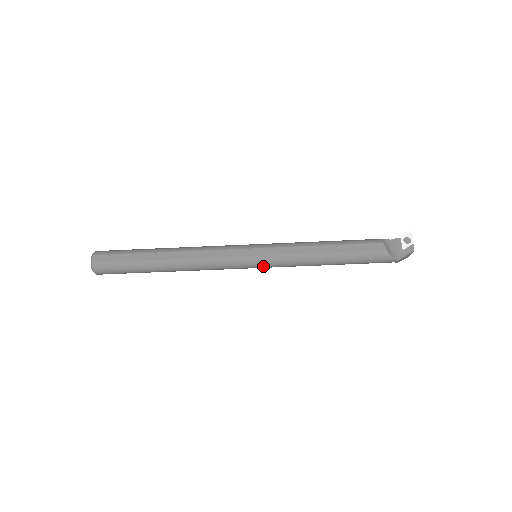
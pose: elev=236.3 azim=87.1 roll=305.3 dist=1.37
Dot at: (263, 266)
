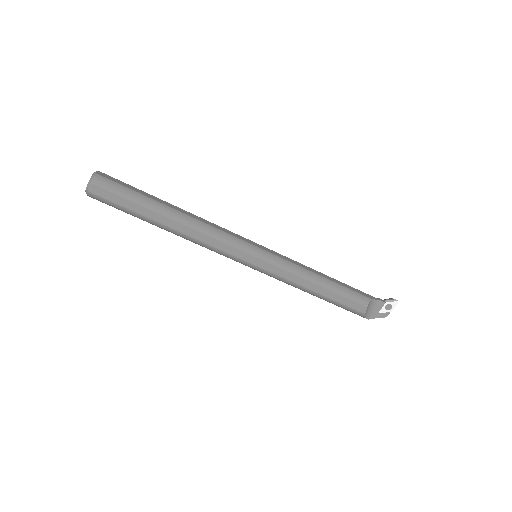
Dot at: (257, 270)
